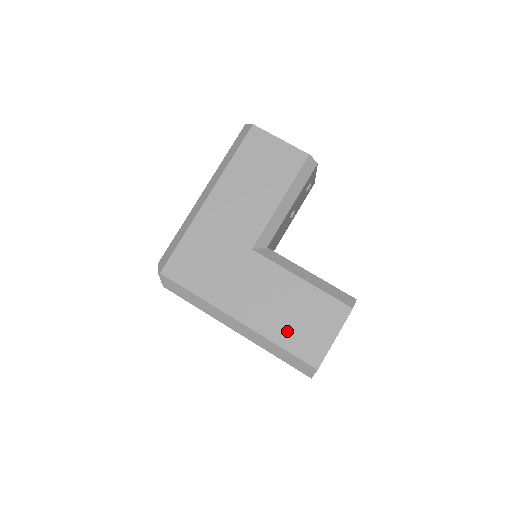
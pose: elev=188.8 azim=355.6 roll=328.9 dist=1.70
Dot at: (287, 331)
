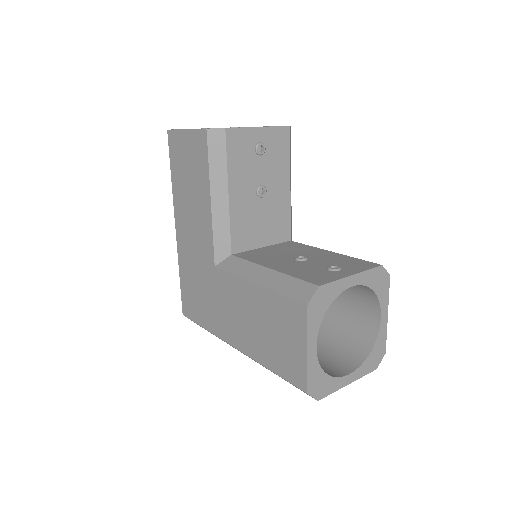
Dot at: (268, 350)
